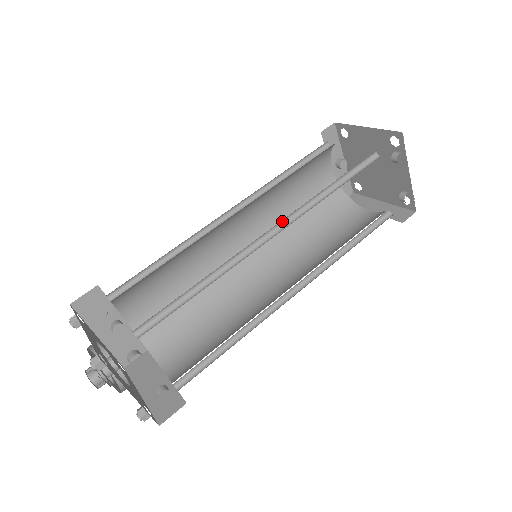
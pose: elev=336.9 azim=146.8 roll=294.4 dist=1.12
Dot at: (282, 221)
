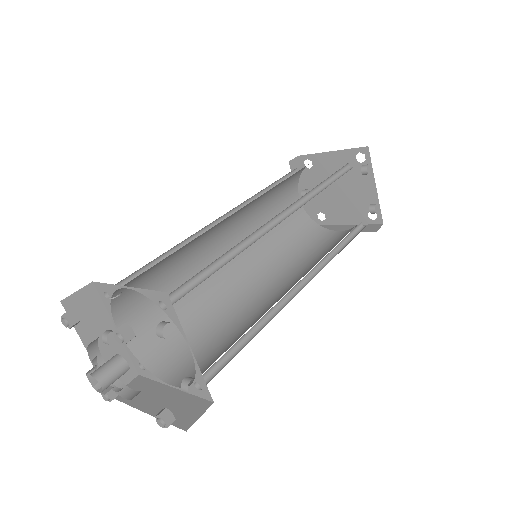
Dot at: (286, 209)
